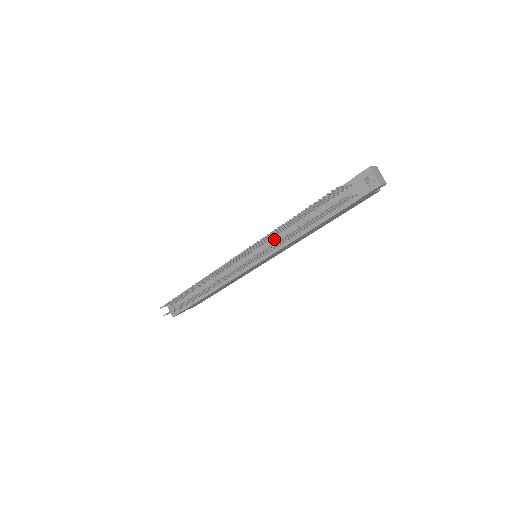
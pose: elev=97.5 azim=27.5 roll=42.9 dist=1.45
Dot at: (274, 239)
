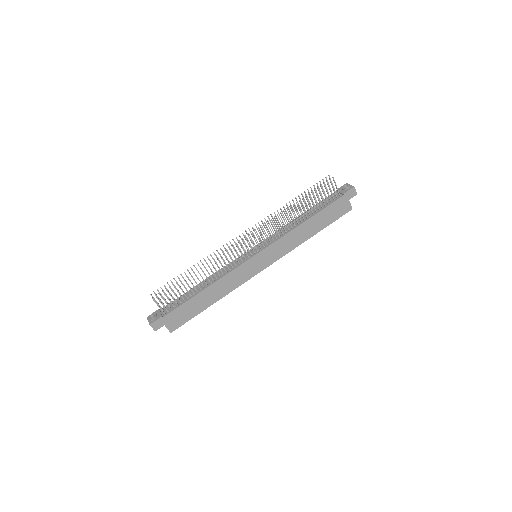
Dot at: (276, 235)
